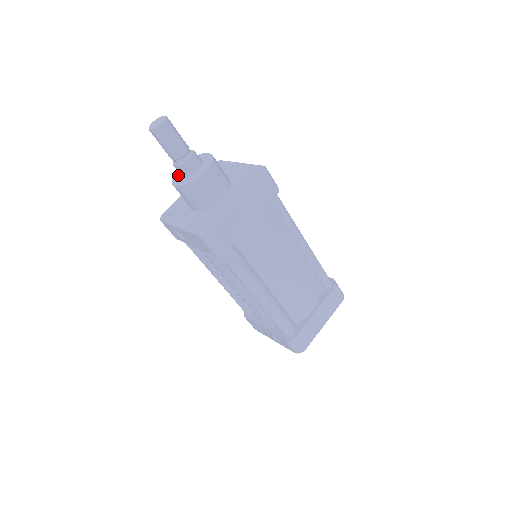
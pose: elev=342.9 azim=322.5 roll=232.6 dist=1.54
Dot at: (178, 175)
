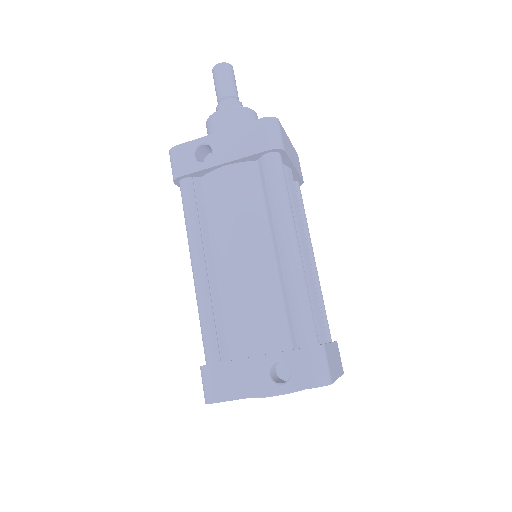
Dot at: occluded
